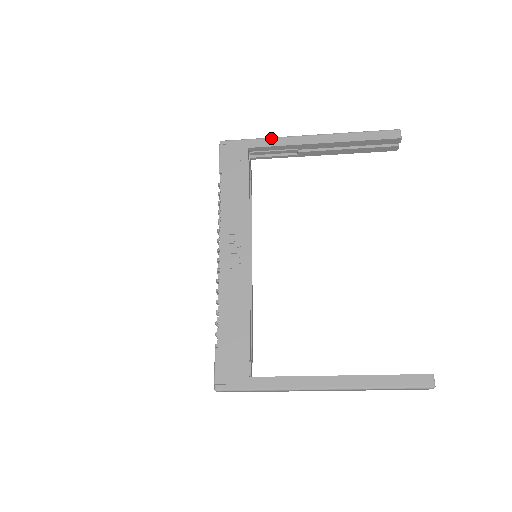
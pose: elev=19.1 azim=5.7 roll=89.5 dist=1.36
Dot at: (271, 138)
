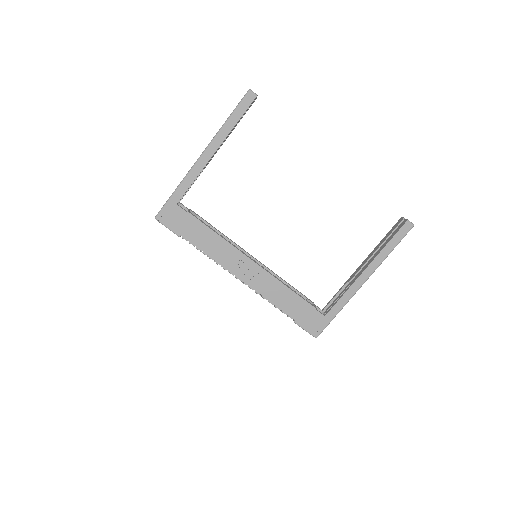
Dot at: (182, 183)
